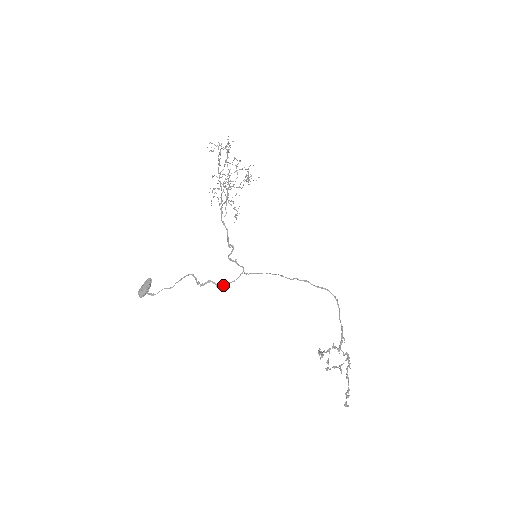
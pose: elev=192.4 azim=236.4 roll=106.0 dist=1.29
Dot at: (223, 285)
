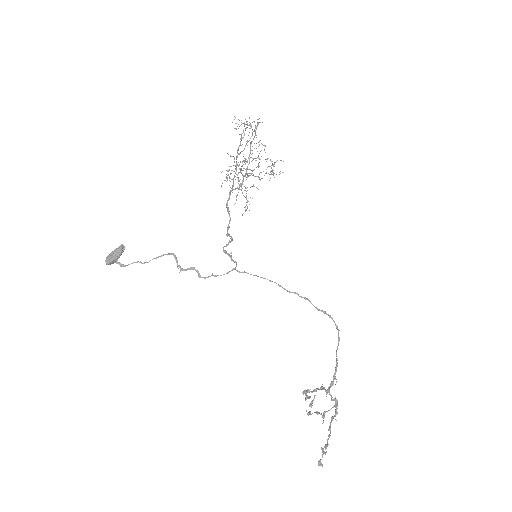
Dot at: occluded
